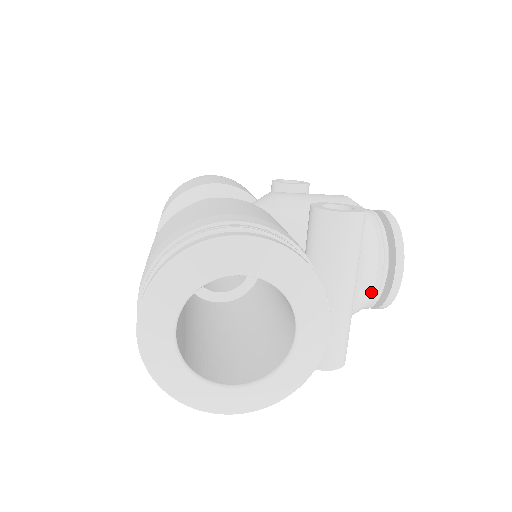
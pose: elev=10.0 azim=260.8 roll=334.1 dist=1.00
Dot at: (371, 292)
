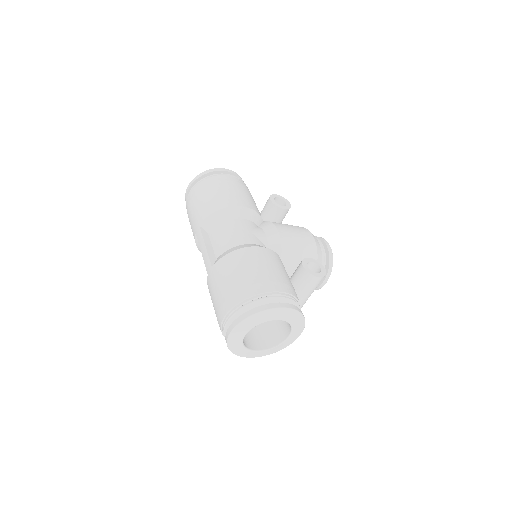
Dot at: occluded
